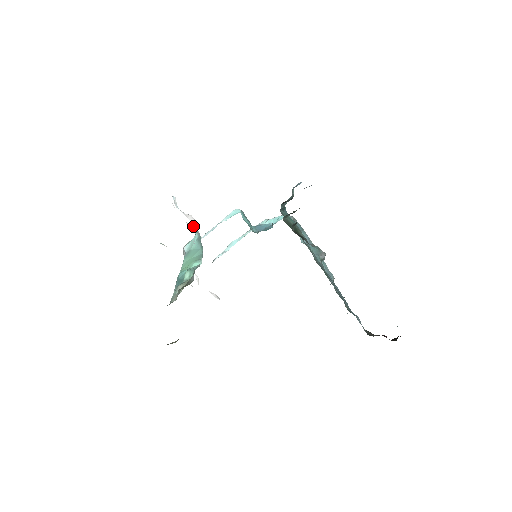
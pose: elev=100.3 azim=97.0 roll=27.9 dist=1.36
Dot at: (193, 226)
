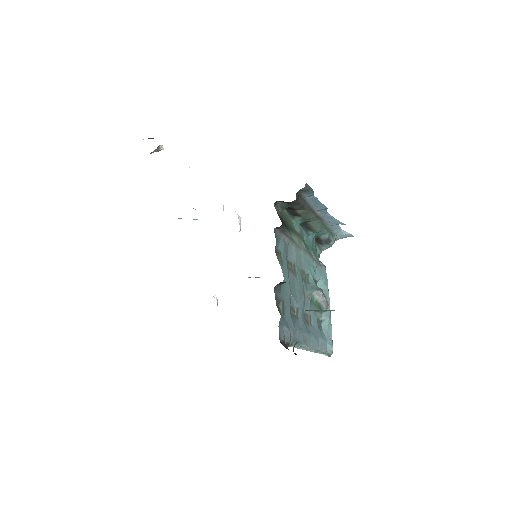
Dot at: occluded
